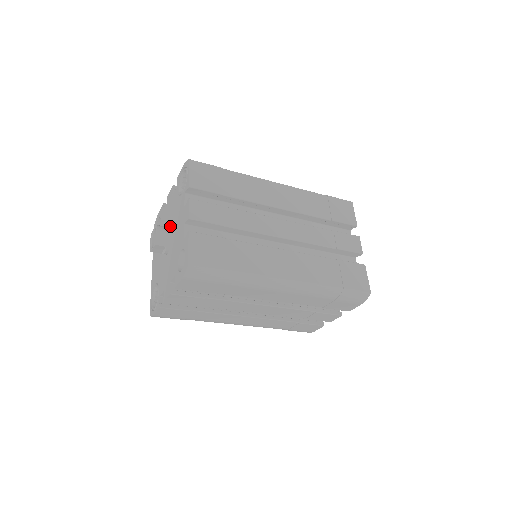
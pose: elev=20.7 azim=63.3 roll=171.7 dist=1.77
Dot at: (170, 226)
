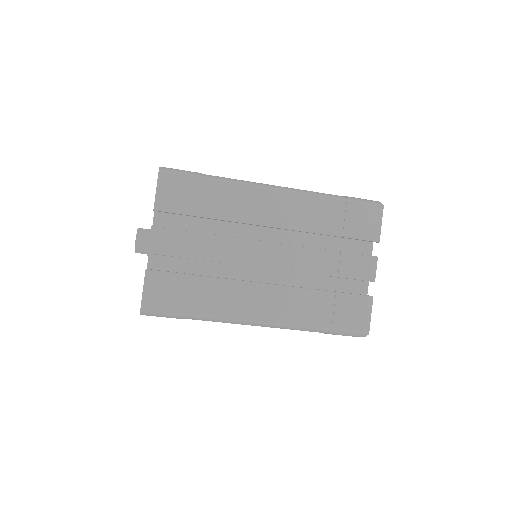
Dot at: occluded
